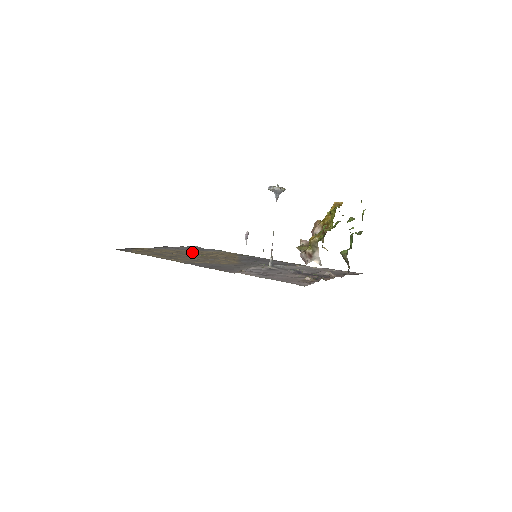
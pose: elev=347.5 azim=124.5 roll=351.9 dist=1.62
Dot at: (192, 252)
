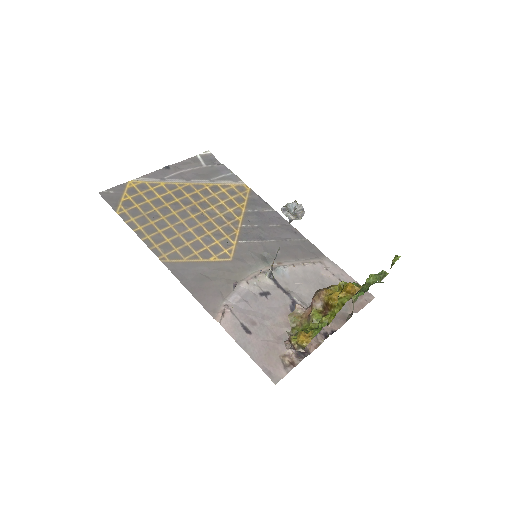
Dot at: (193, 197)
